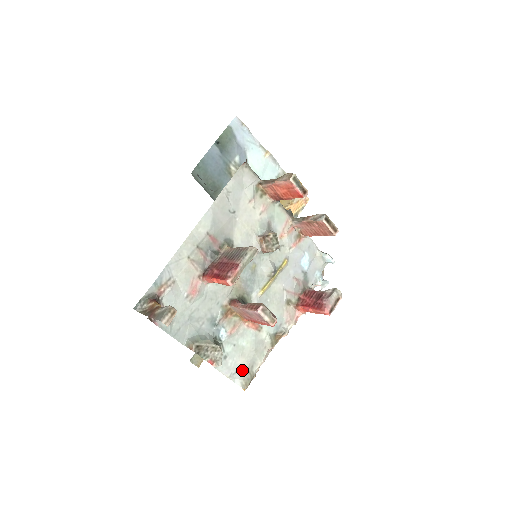
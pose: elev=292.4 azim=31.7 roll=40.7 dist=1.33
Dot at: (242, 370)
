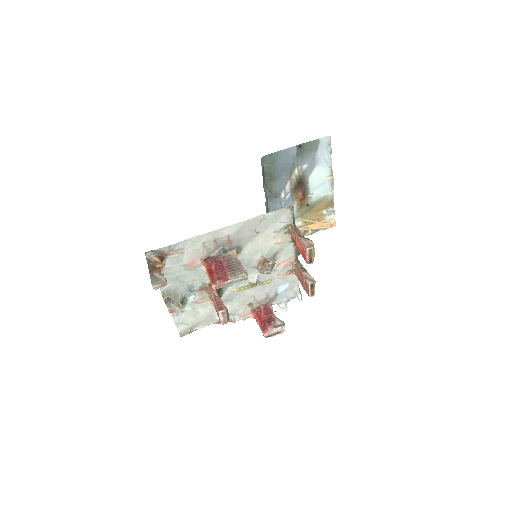
Dot at: (187, 324)
